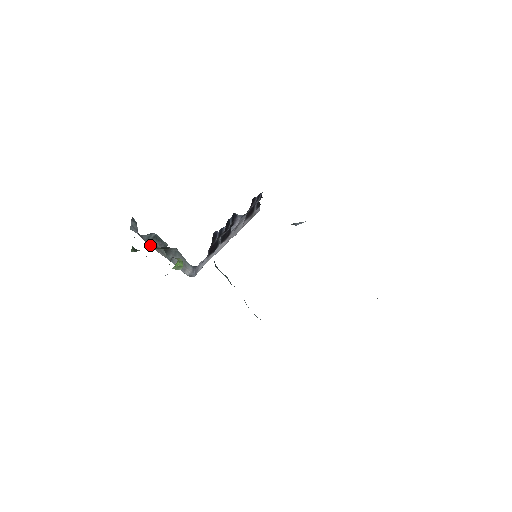
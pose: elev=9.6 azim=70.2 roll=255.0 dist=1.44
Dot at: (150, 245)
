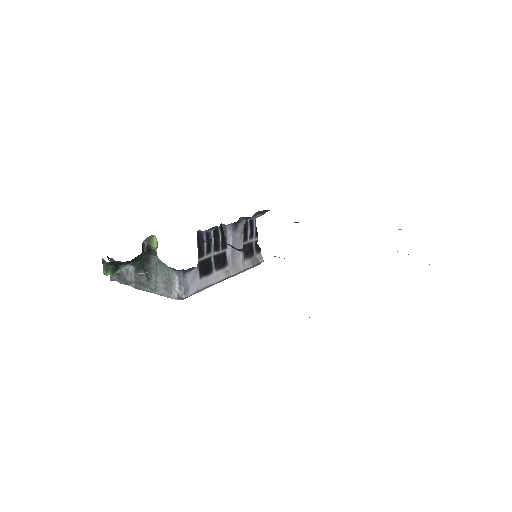
Dot at: (131, 286)
